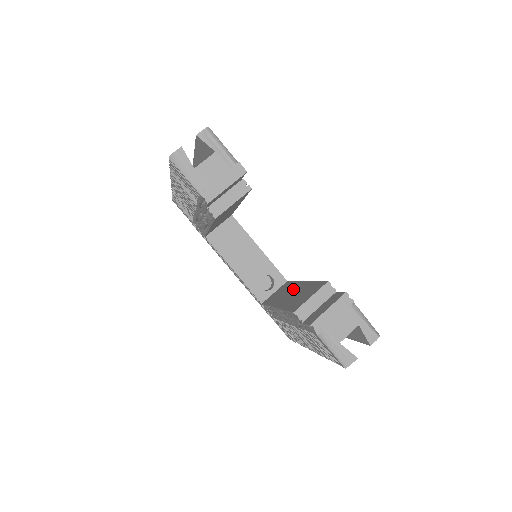
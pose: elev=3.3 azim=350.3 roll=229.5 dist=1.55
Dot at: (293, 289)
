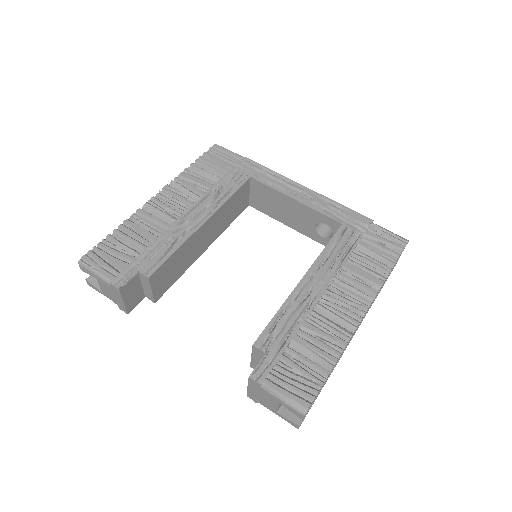
Dot at: occluded
